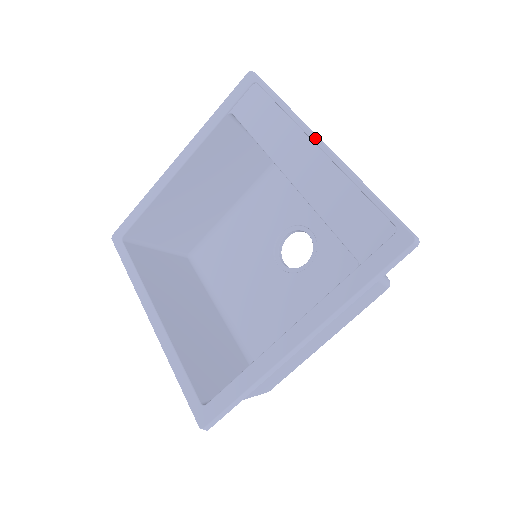
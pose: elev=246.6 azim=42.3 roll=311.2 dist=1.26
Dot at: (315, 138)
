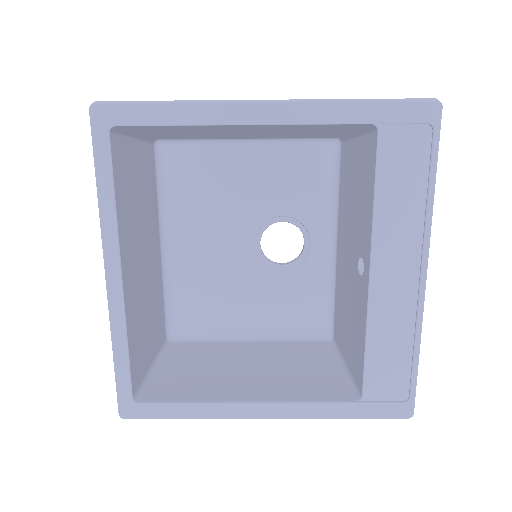
Dot at: (426, 268)
